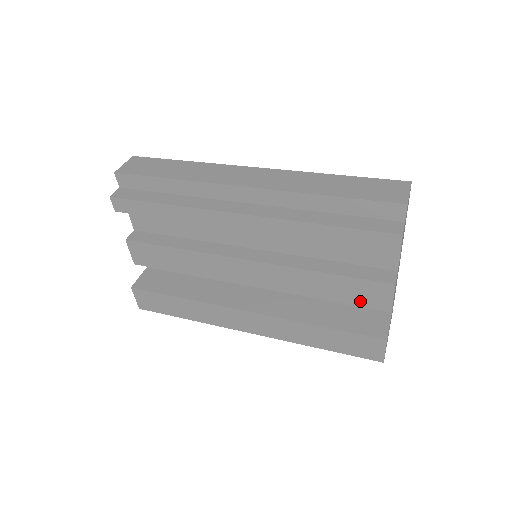
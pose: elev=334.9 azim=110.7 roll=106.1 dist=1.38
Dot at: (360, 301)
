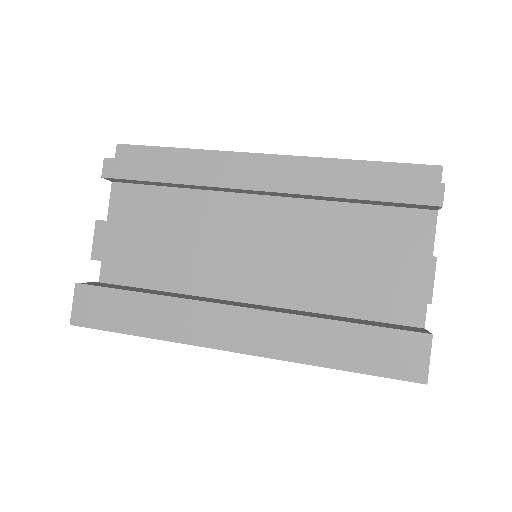
Dot at: (391, 290)
